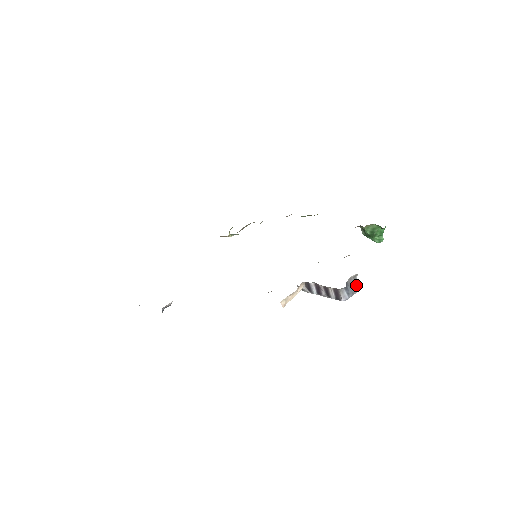
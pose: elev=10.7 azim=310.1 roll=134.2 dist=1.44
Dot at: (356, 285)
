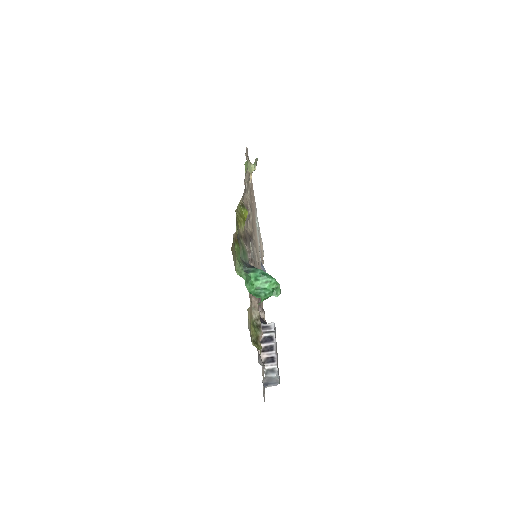
Dot at: (273, 379)
